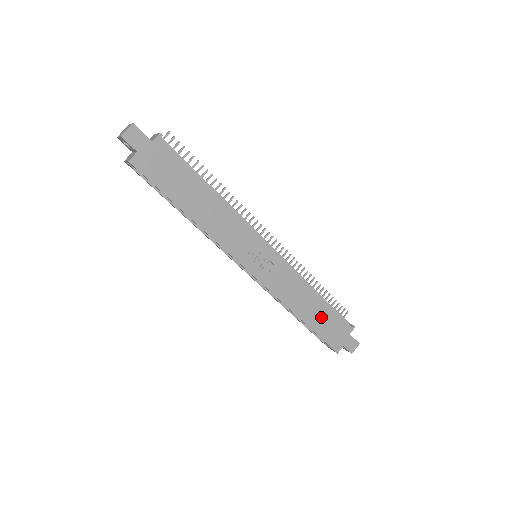
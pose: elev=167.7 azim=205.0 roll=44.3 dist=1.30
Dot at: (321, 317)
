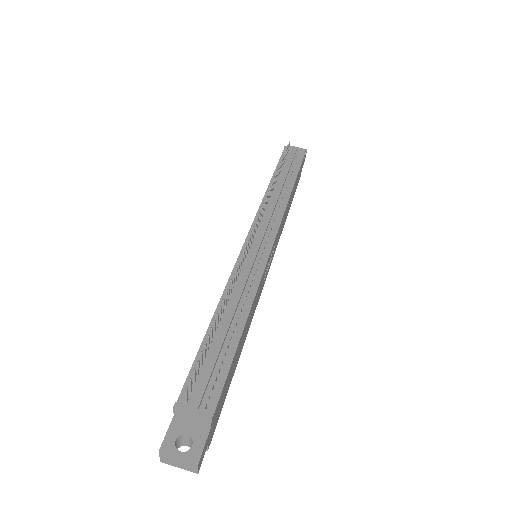
Dot at: occluded
